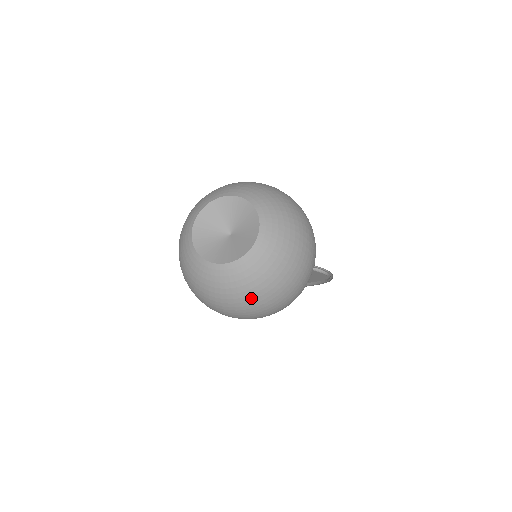
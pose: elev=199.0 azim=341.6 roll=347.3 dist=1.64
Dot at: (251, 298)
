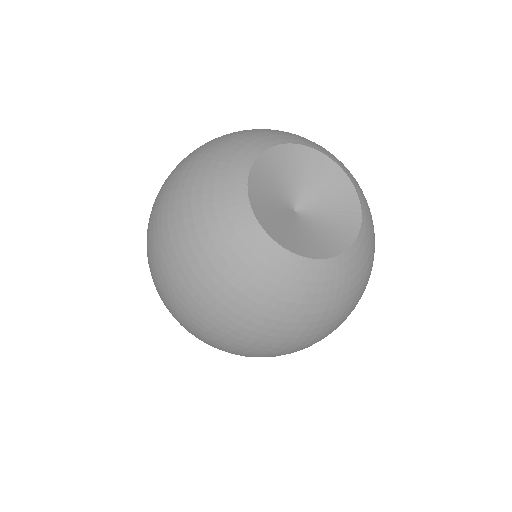
Dot at: (302, 328)
